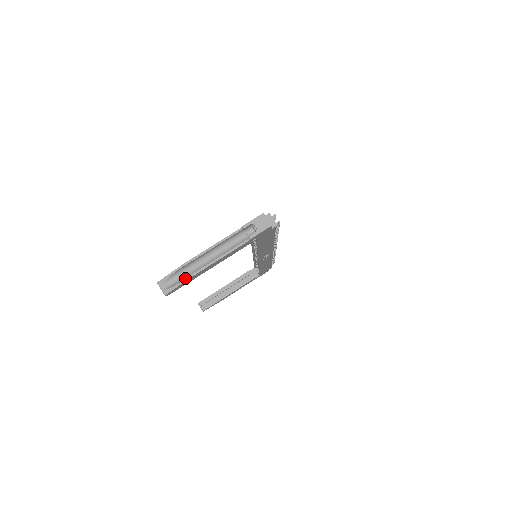
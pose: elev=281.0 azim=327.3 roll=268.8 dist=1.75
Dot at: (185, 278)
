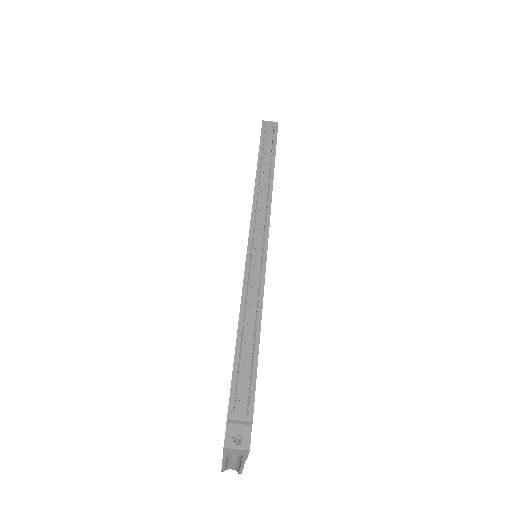
Dot at: (238, 473)
